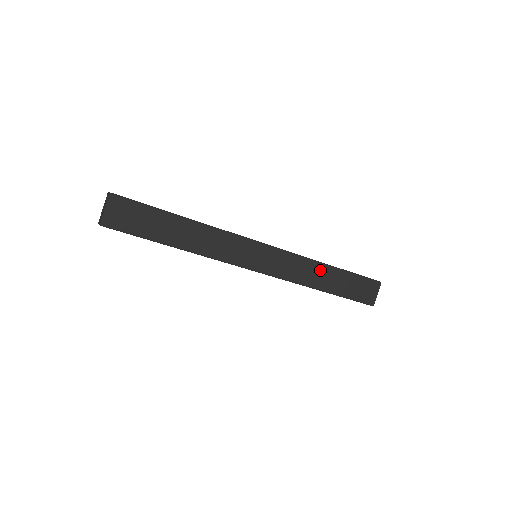
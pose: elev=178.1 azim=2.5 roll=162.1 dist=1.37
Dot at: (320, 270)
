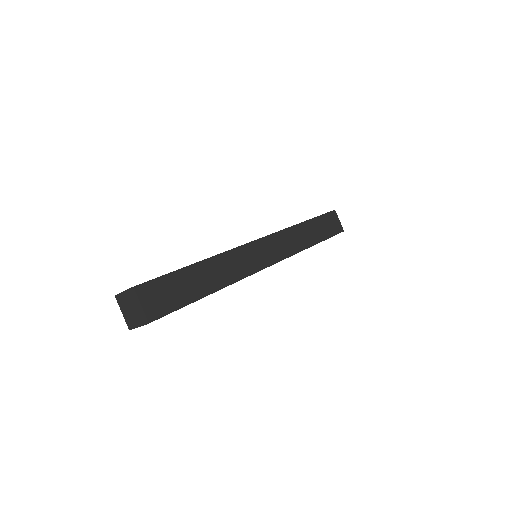
Dot at: (301, 230)
